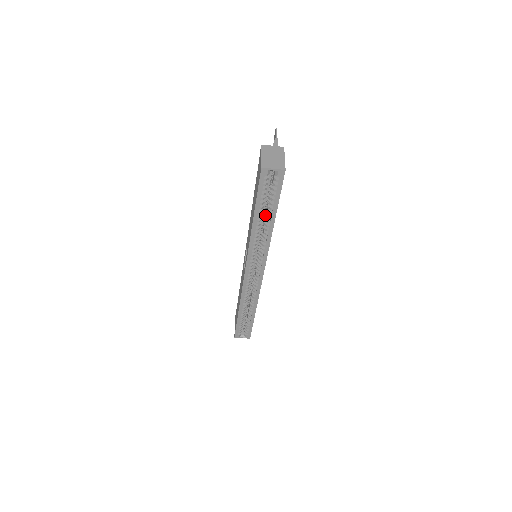
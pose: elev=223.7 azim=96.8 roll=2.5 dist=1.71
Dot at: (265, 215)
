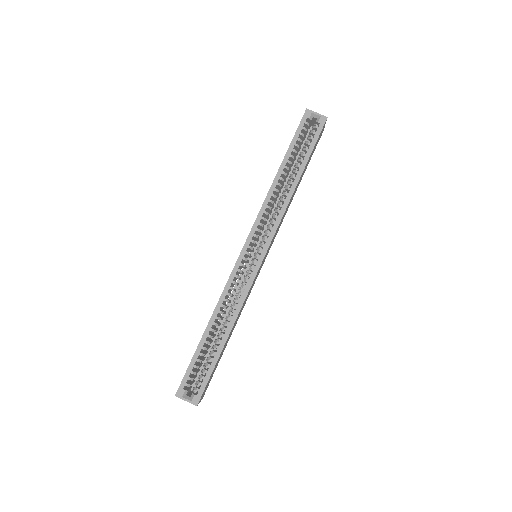
Dot at: (291, 175)
